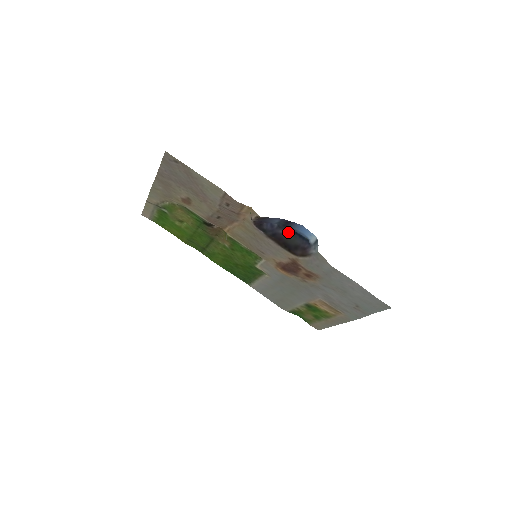
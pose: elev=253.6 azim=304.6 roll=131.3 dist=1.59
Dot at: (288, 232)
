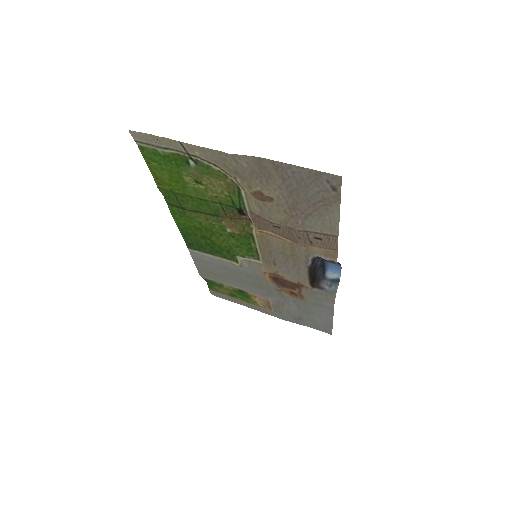
Dot at: (321, 264)
